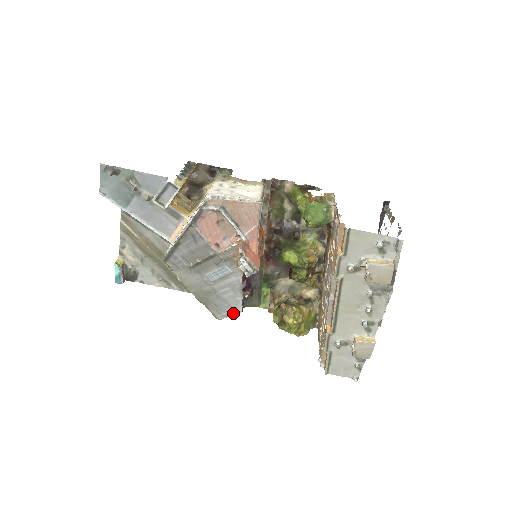
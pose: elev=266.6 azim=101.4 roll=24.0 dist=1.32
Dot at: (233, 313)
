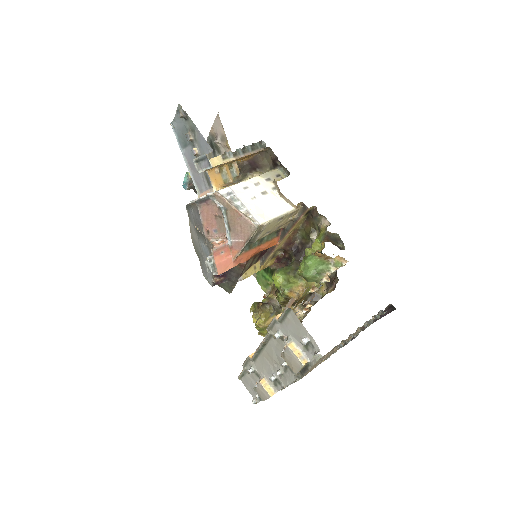
Dot at: (209, 281)
